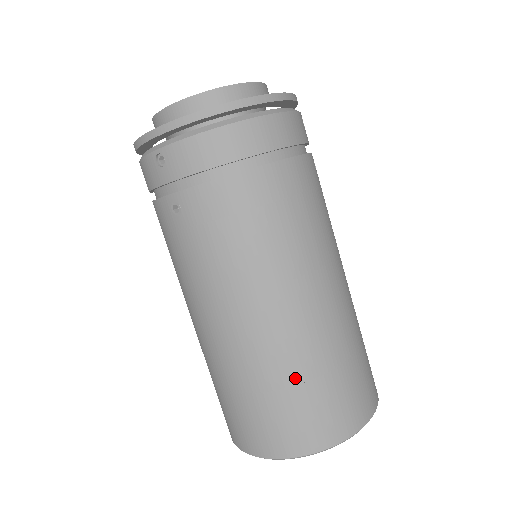
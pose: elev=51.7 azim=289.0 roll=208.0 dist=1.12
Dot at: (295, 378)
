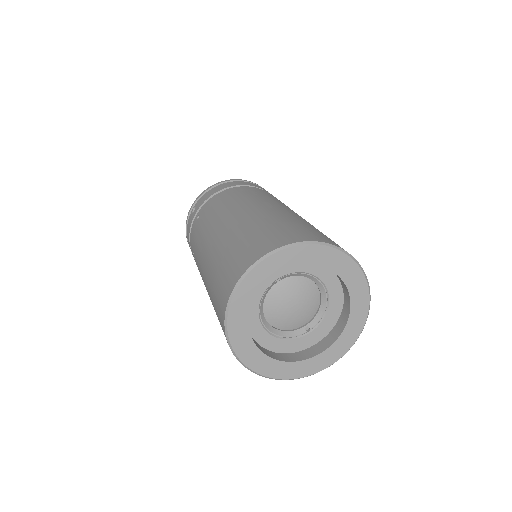
Dot at: (261, 225)
